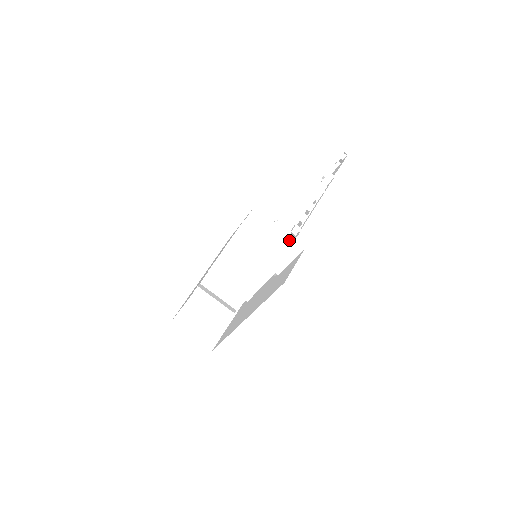
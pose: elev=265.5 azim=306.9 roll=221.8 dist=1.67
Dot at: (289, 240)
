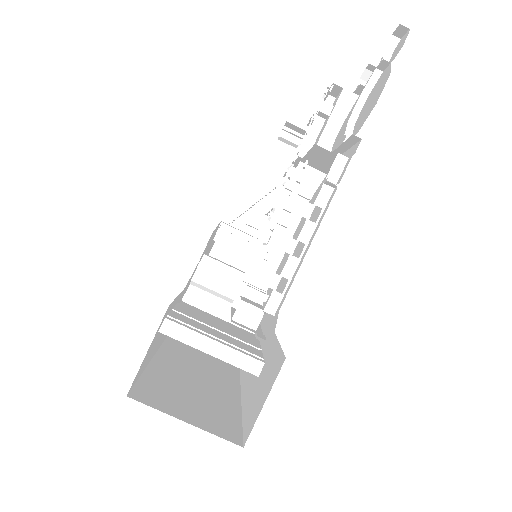
Dot at: occluded
